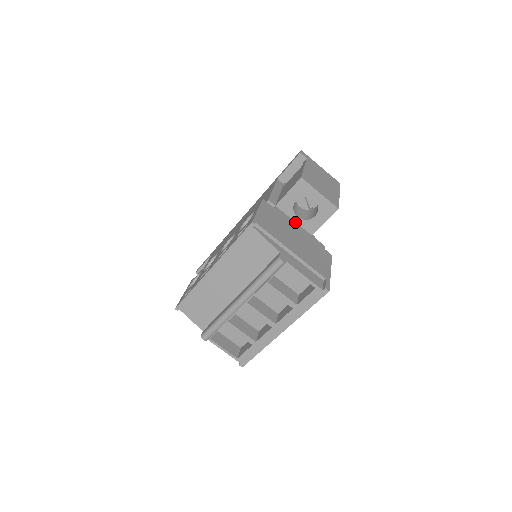
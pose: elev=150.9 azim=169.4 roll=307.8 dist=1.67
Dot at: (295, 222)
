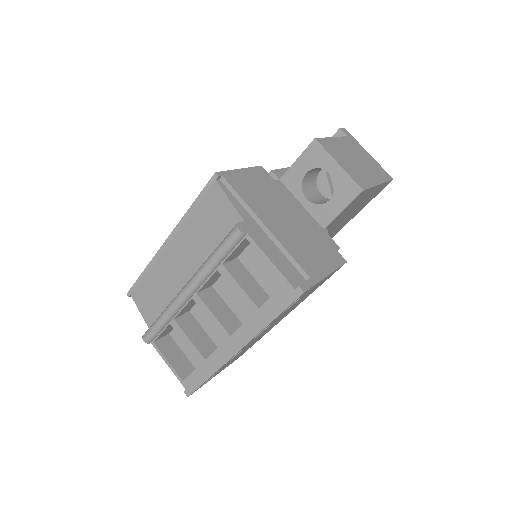
Dot at: (302, 206)
